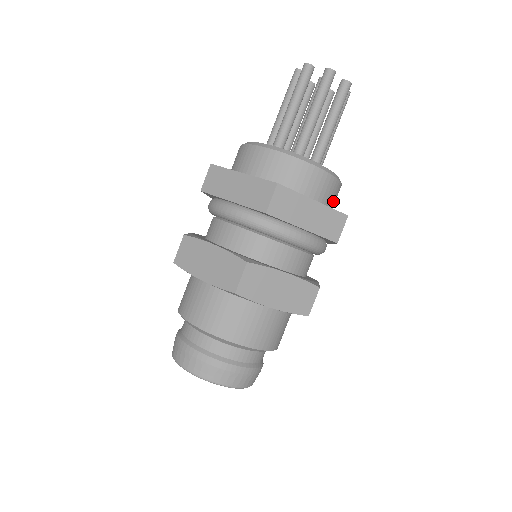
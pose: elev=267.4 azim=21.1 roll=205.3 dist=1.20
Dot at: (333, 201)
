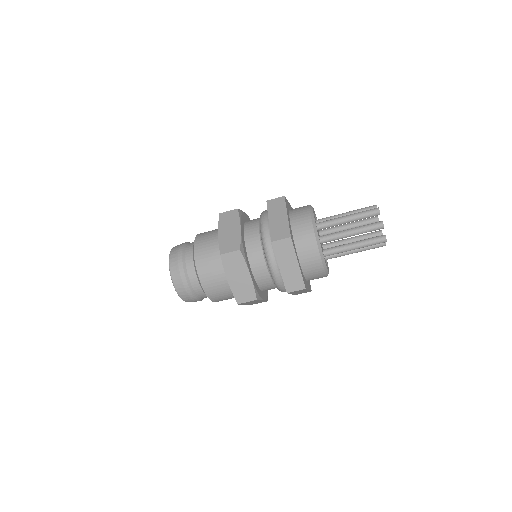
Dot at: (312, 277)
